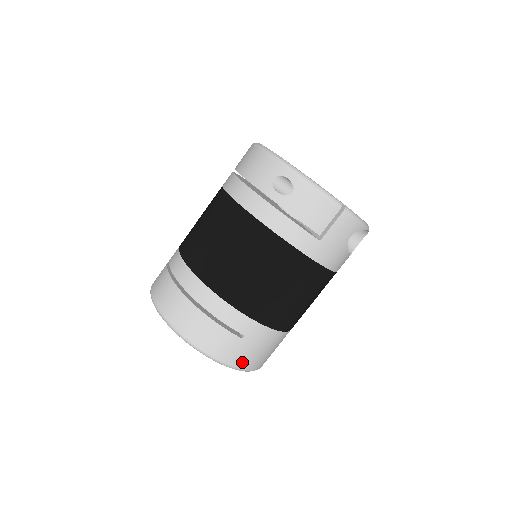
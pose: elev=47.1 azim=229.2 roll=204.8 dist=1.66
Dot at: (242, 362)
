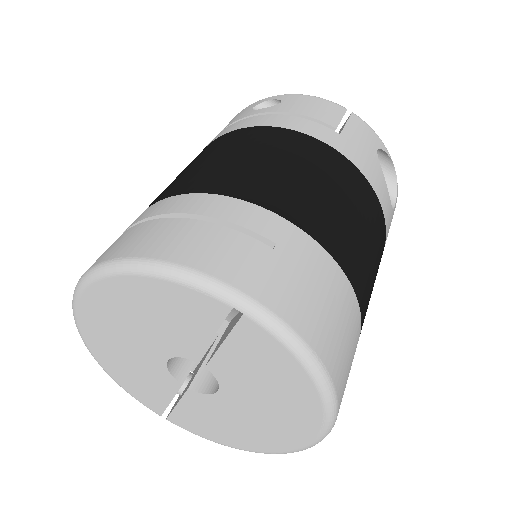
Dot at: (289, 309)
